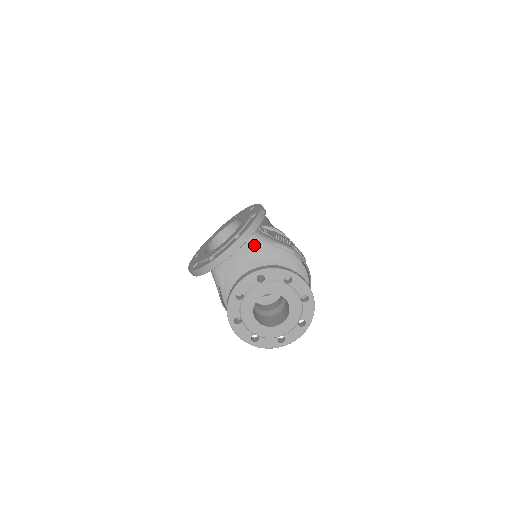
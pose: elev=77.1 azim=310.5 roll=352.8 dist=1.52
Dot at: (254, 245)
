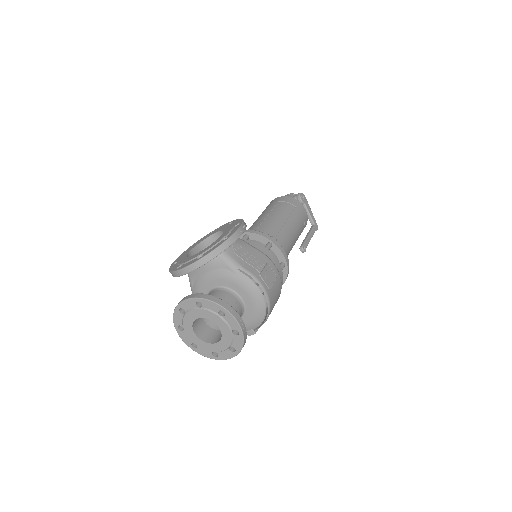
Dot at: (220, 264)
